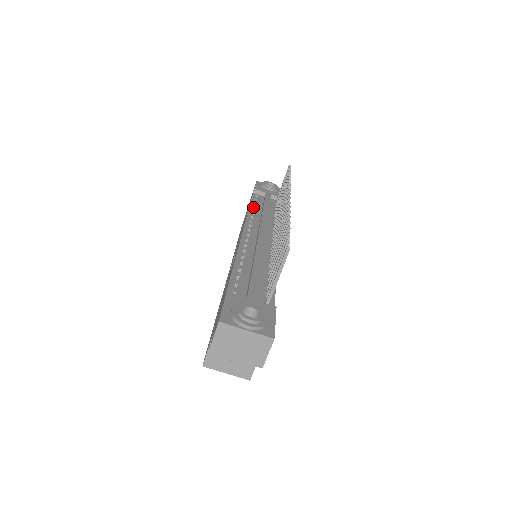
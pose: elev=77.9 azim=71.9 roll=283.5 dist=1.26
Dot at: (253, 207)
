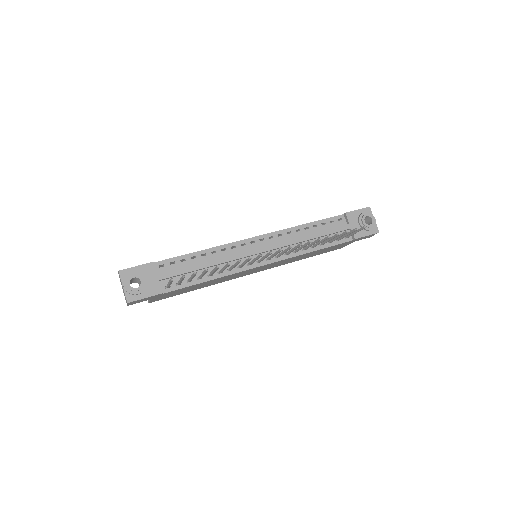
Dot at: (311, 226)
